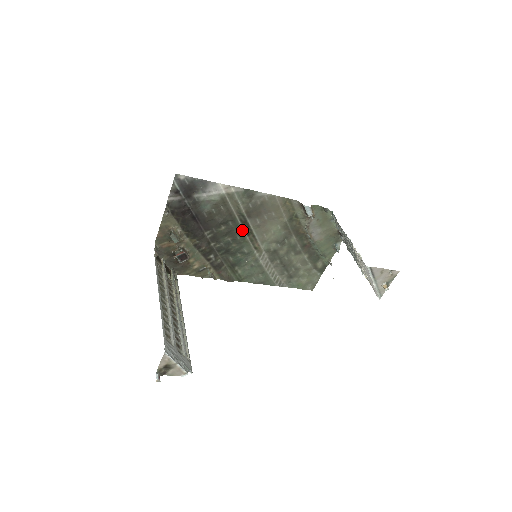
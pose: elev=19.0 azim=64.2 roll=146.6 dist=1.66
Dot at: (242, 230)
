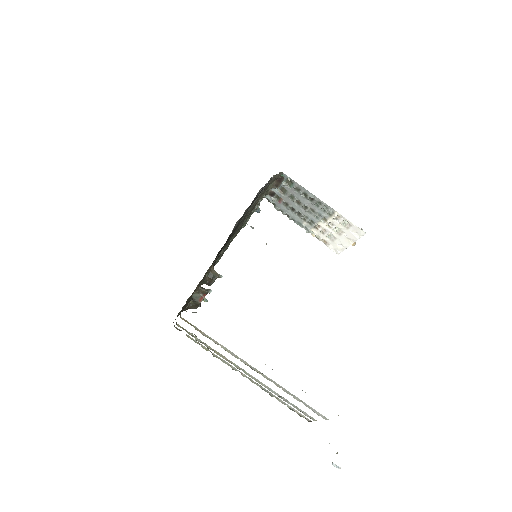
Dot at: occluded
